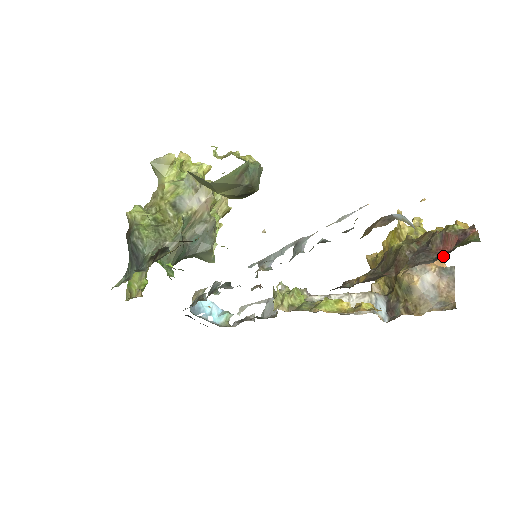
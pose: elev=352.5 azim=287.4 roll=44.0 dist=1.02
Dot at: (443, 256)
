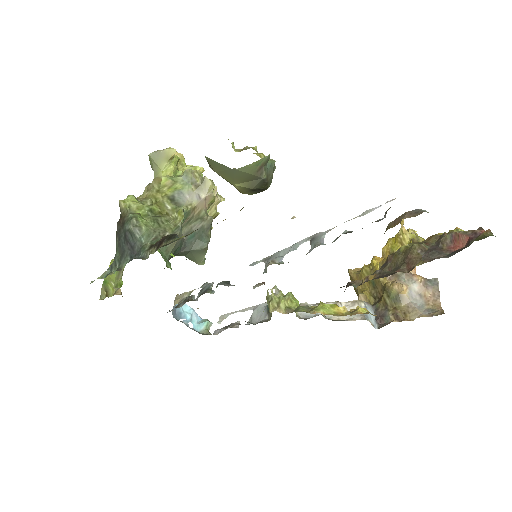
Dot at: occluded
